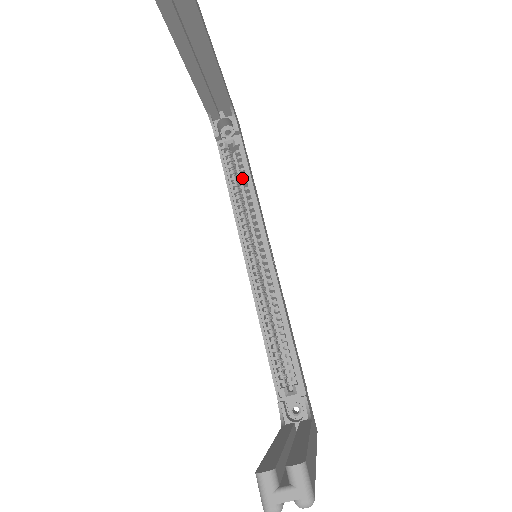
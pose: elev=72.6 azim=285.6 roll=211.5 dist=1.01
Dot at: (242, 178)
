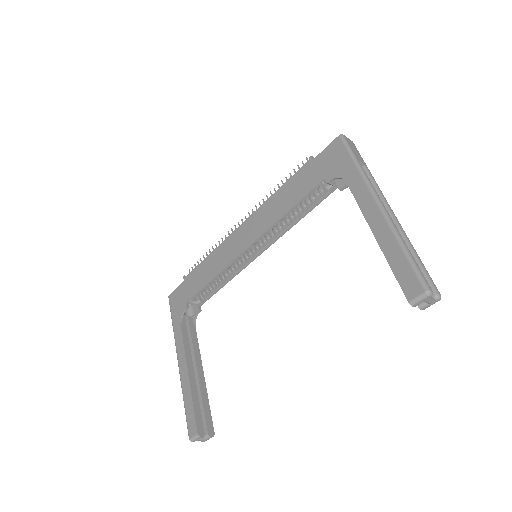
Dot at: (304, 205)
